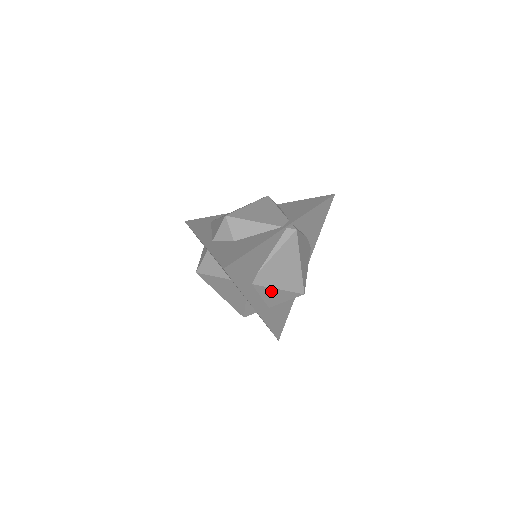
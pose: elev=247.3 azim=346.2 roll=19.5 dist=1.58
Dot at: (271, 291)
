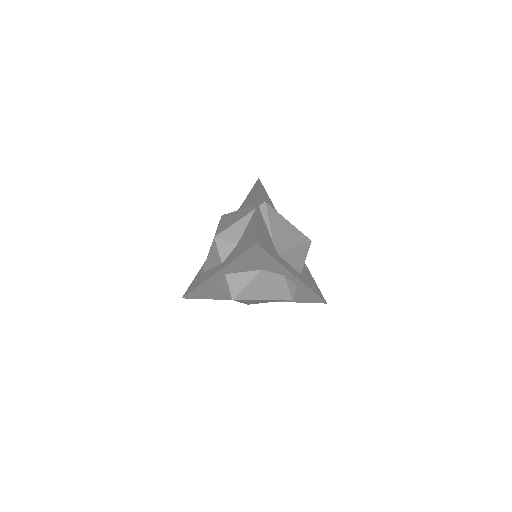
Dot at: (292, 254)
